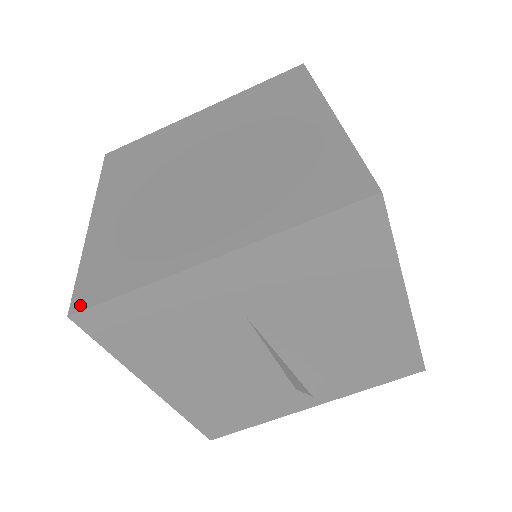
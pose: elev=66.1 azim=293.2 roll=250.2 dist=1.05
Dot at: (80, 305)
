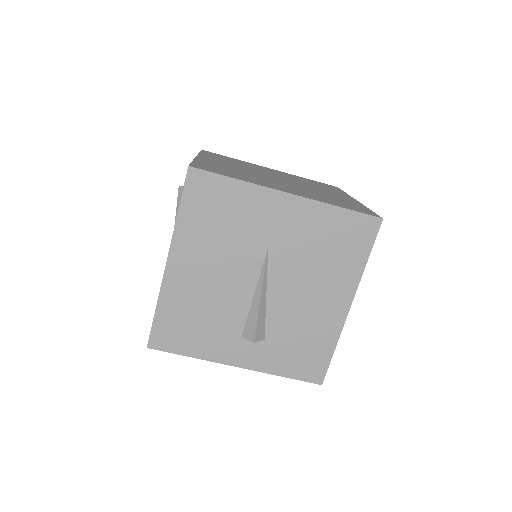
Dot at: (197, 167)
